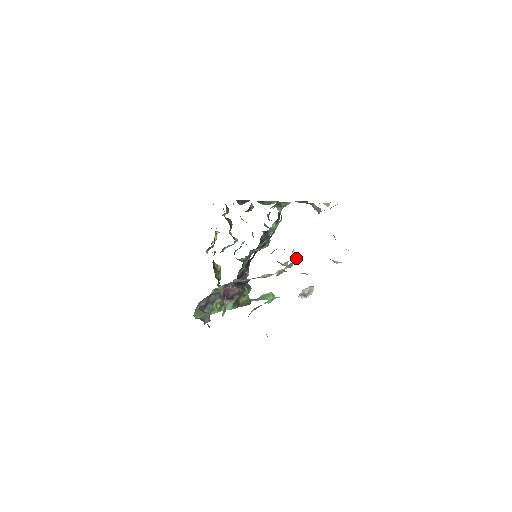
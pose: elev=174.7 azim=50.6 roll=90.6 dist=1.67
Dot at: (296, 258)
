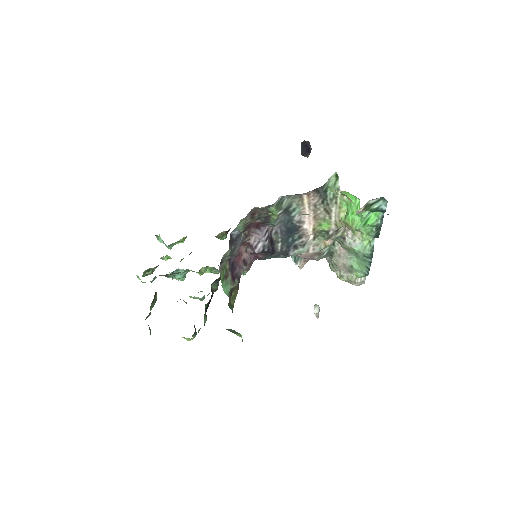
Dot at: (329, 248)
